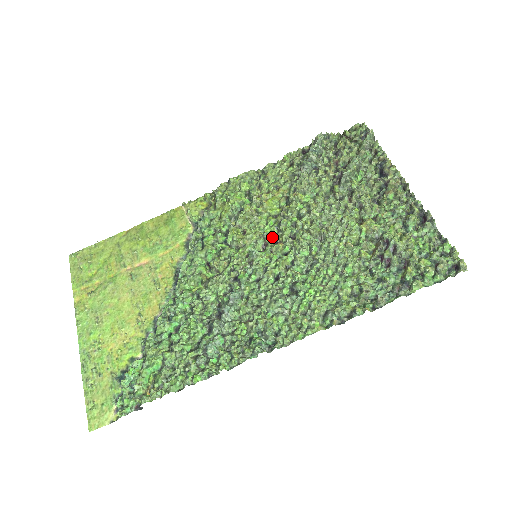
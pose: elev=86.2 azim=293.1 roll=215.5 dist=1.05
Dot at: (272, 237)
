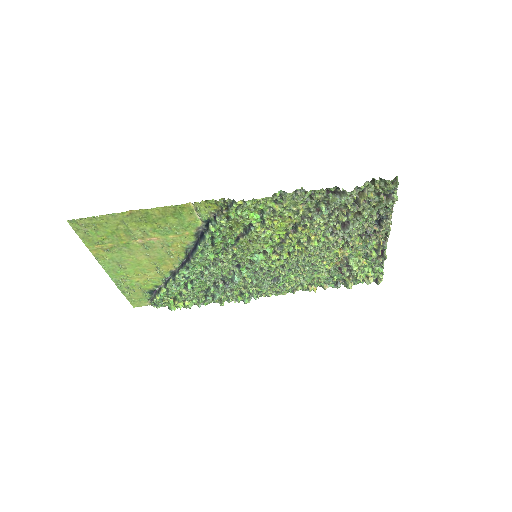
Dot at: (272, 249)
